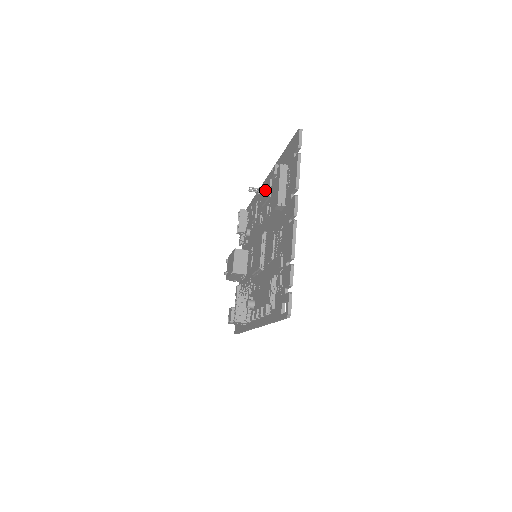
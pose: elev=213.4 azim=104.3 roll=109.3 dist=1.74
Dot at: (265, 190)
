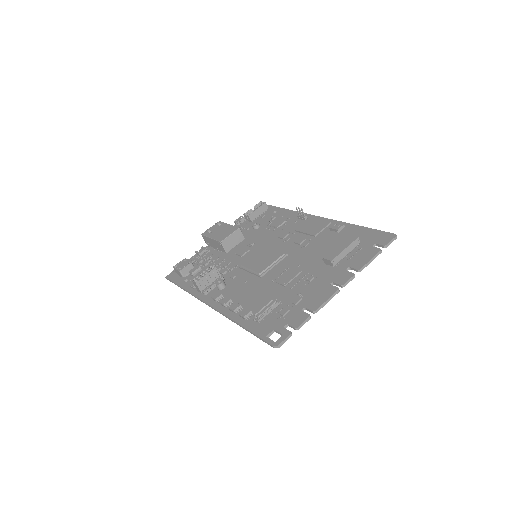
Dot at: (312, 225)
